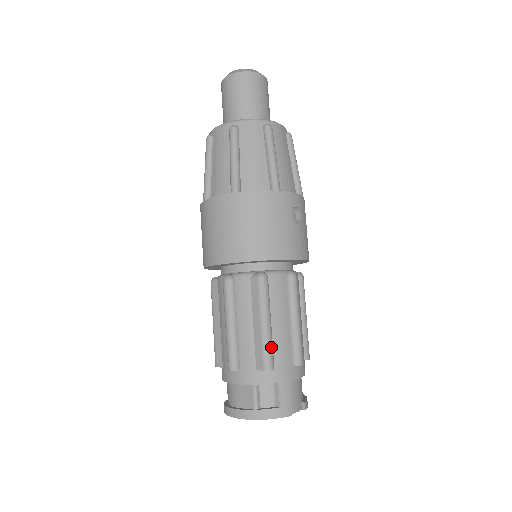
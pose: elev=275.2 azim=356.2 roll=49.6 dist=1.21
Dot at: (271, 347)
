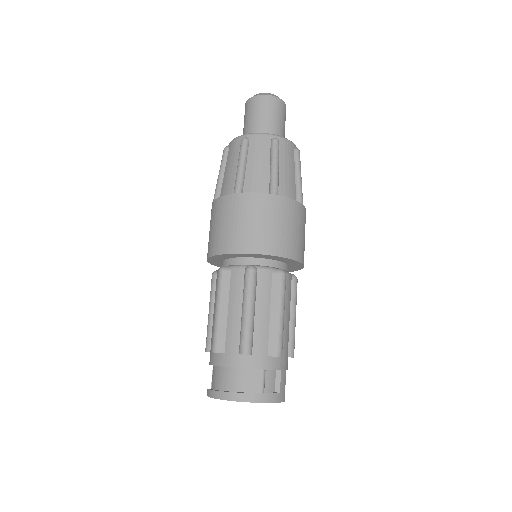
Dot at: occluded
